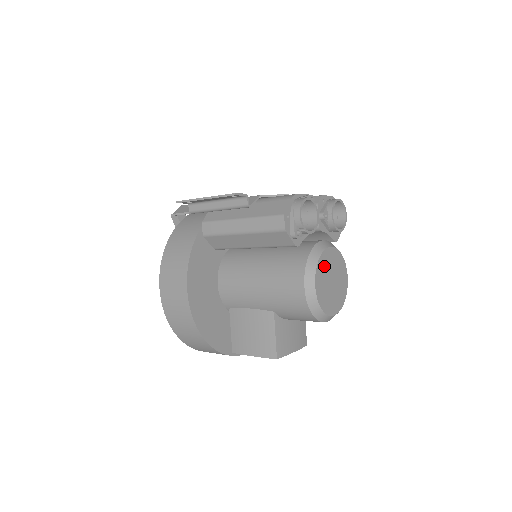
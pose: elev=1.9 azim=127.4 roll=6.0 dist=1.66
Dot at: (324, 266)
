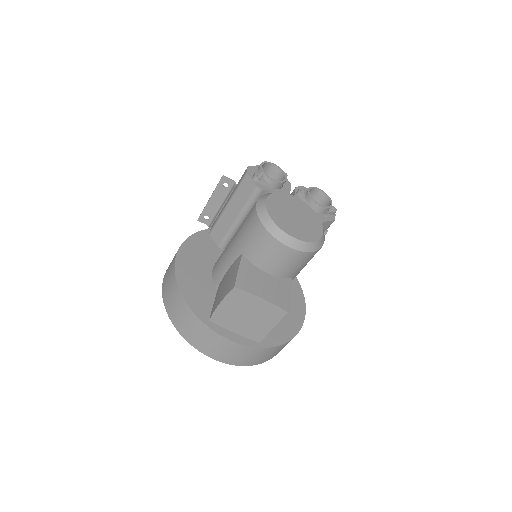
Dot at: (284, 201)
